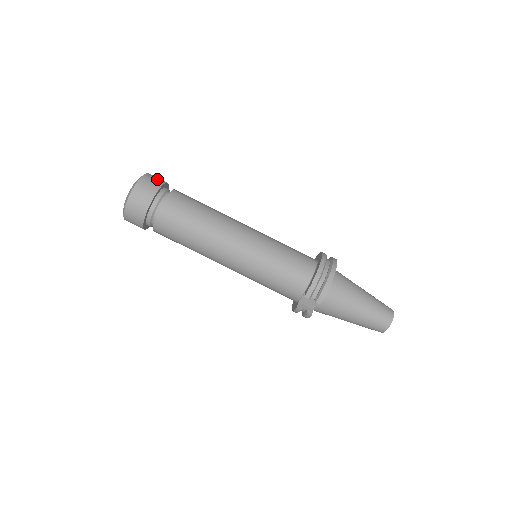
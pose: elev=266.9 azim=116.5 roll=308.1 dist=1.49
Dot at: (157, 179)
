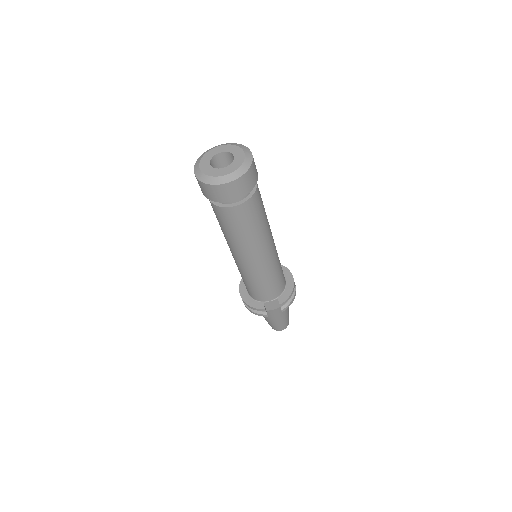
Dot at: occluded
